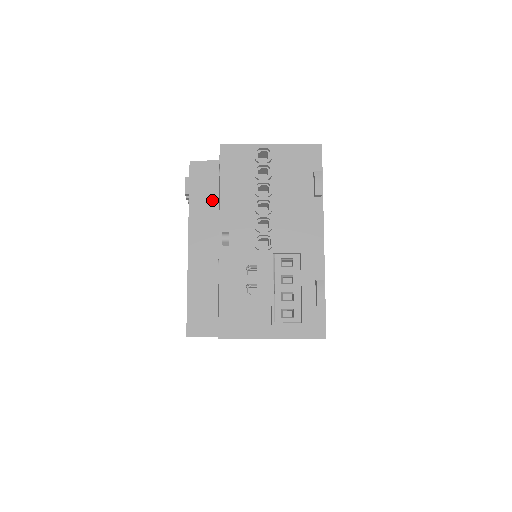
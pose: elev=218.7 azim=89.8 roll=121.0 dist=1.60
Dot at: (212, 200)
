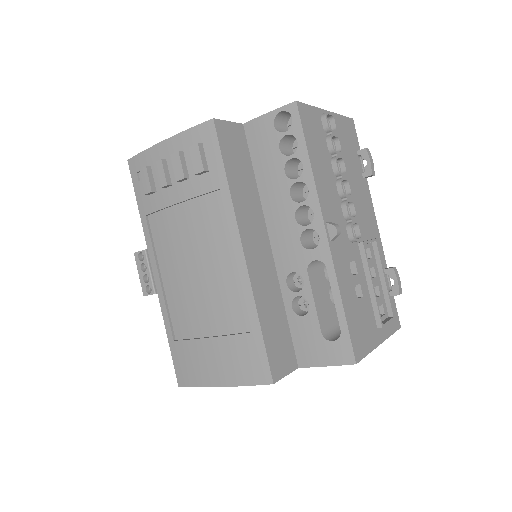
Dot at: (249, 181)
